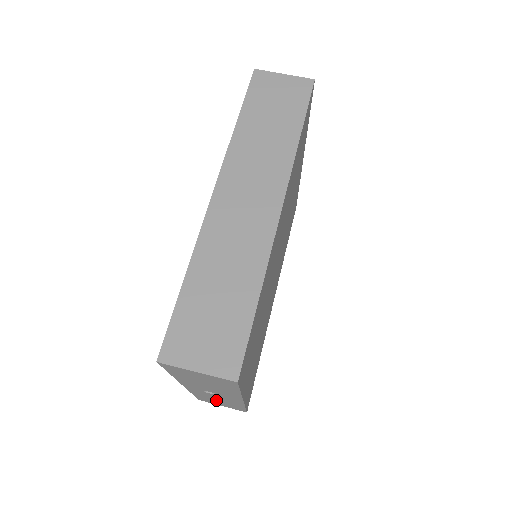
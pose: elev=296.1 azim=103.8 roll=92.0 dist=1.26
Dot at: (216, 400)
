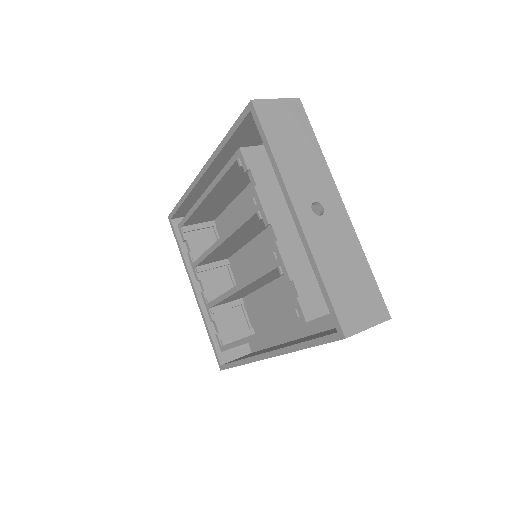
Dot at: (343, 272)
